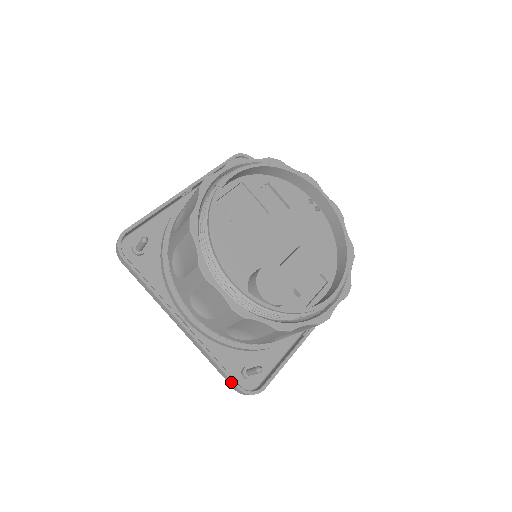
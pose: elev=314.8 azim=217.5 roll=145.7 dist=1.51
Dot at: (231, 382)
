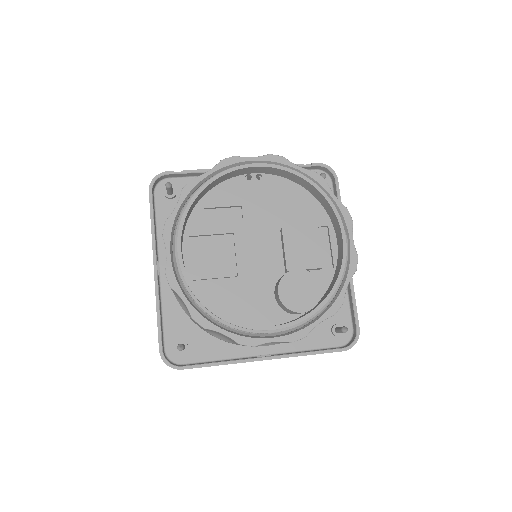
Dot at: occluded
